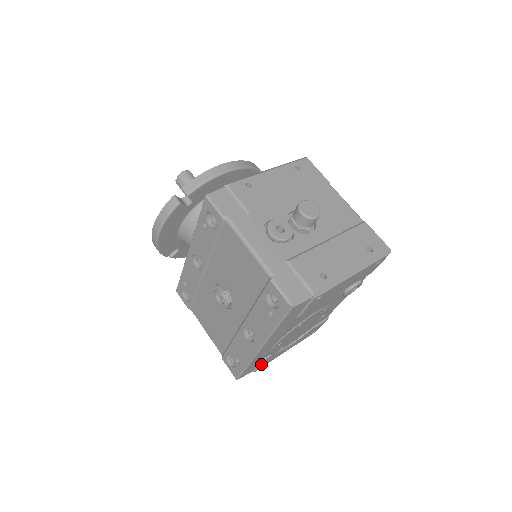
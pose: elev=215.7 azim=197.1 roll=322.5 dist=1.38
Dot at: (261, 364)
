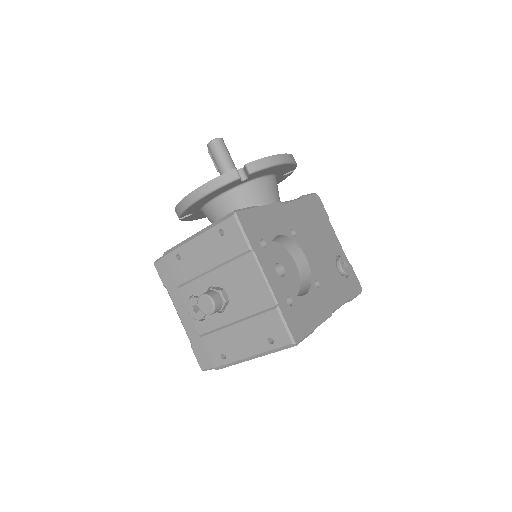
Dot at: occluded
